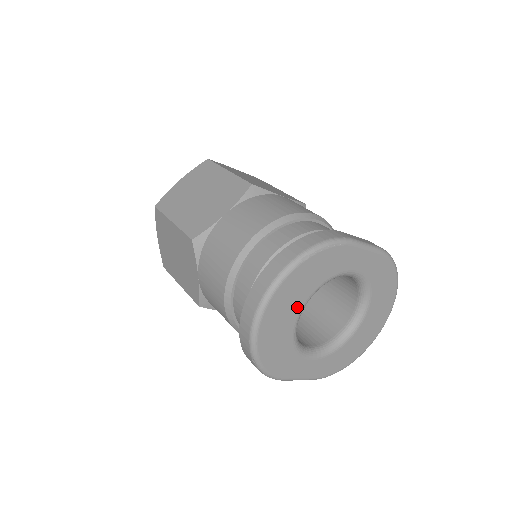
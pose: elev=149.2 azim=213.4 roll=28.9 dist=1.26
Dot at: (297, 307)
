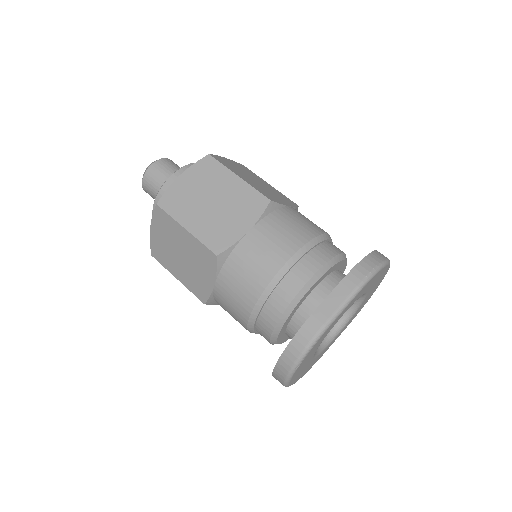
Dot at: (309, 361)
